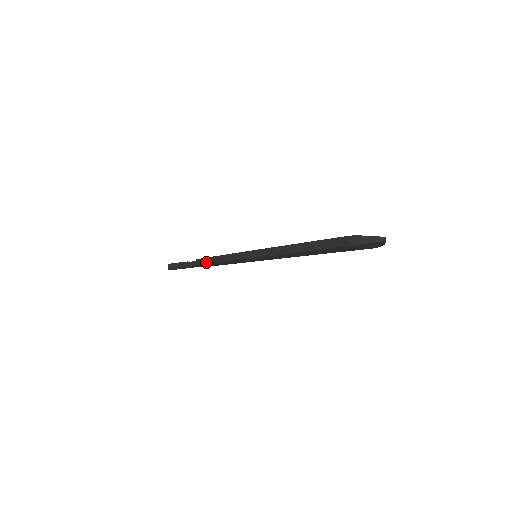
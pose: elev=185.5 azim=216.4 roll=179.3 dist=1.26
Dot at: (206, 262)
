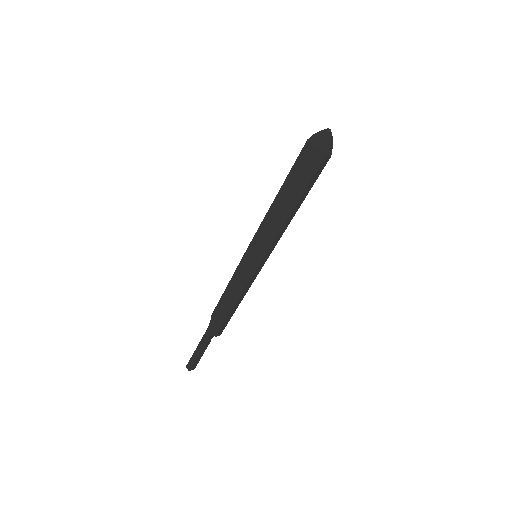
Dot at: (221, 300)
